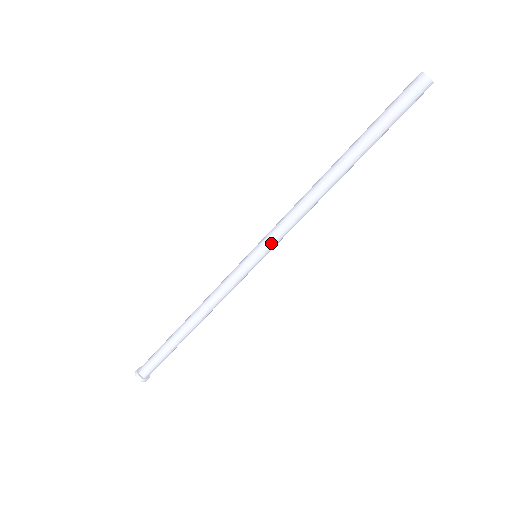
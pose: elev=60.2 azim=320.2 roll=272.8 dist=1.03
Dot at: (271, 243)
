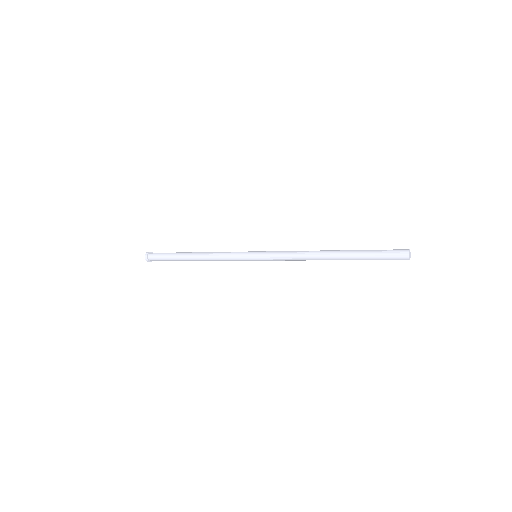
Dot at: (270, 260)
